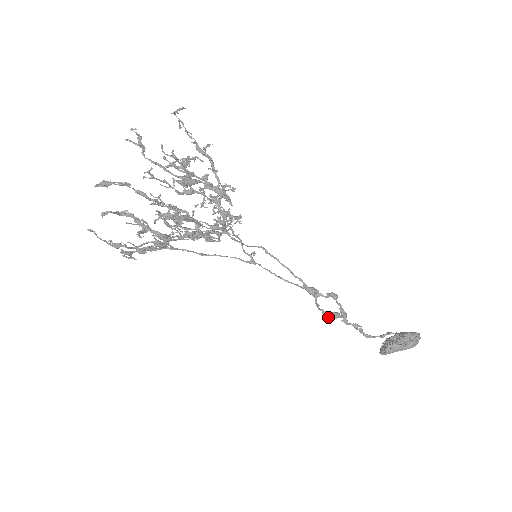
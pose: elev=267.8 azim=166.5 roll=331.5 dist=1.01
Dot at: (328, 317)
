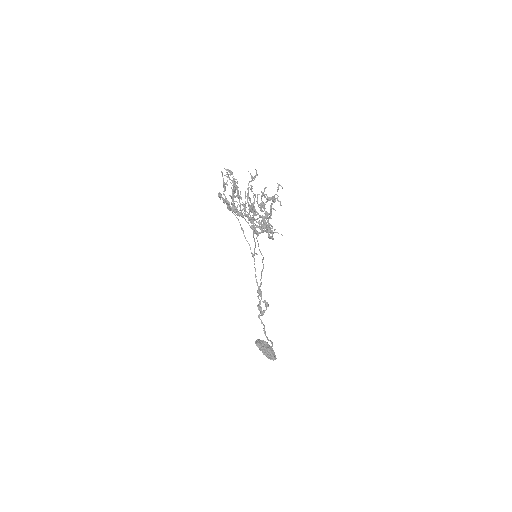
Dot at: (258, 305)
